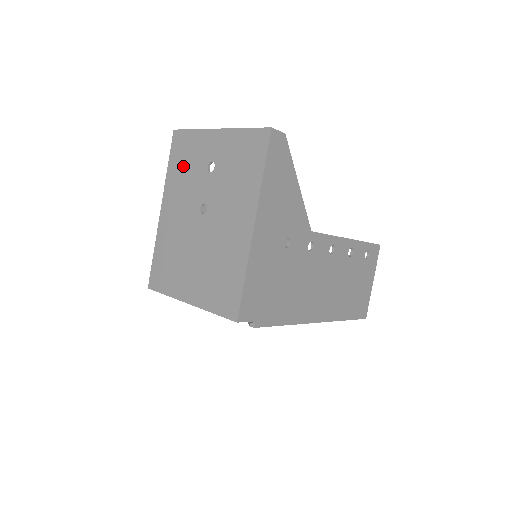
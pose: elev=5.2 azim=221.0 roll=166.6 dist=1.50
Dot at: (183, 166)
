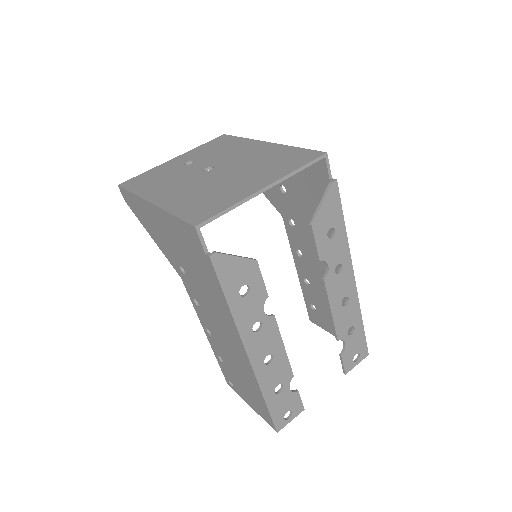
Dot at: (154, 180)
